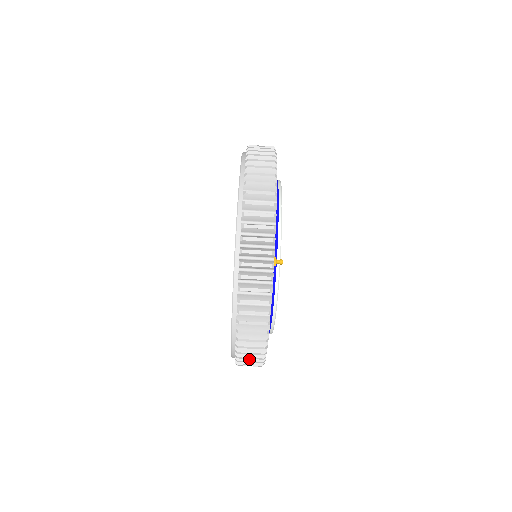
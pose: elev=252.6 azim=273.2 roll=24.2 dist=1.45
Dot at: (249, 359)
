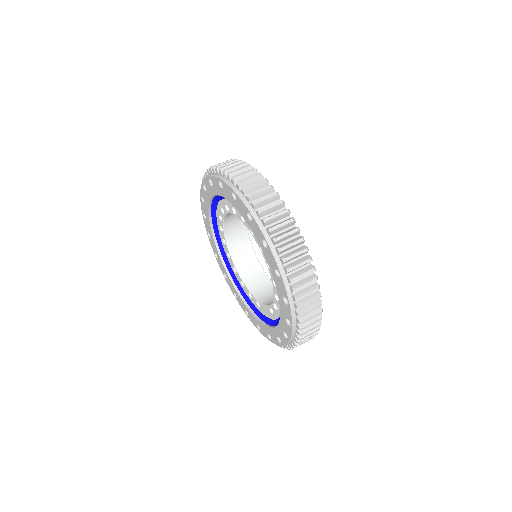
Dot at: (279, 223)
